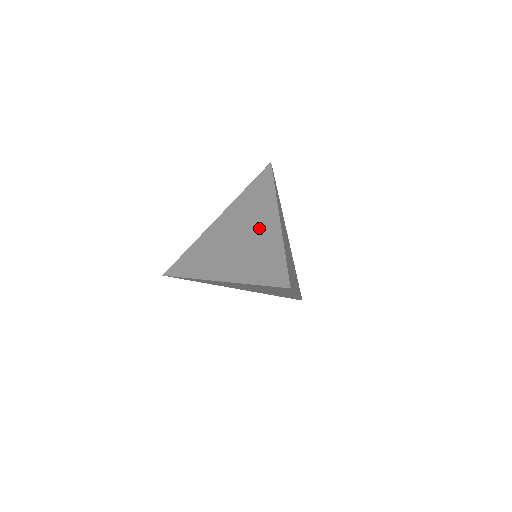
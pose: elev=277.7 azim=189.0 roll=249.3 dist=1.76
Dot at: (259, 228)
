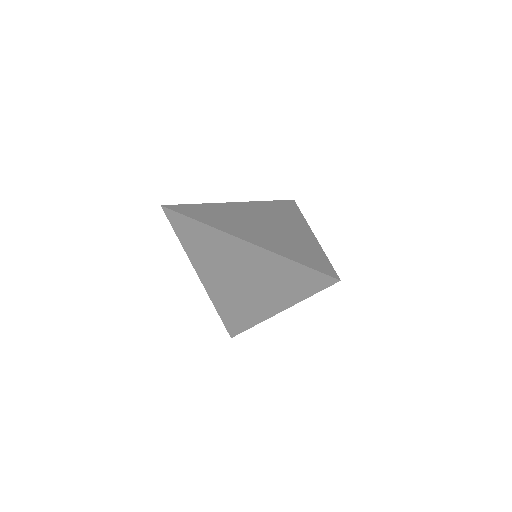
Dot at: (292, 229)
